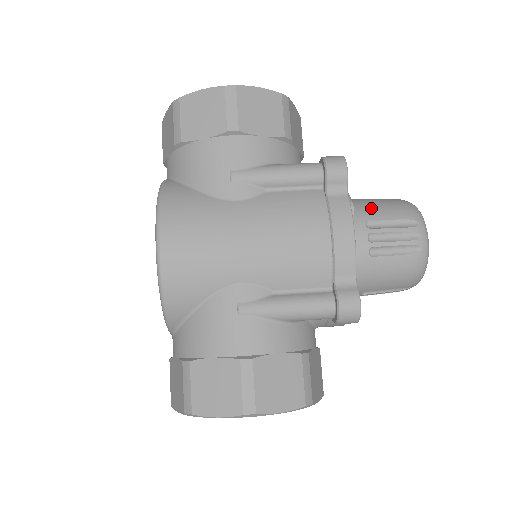
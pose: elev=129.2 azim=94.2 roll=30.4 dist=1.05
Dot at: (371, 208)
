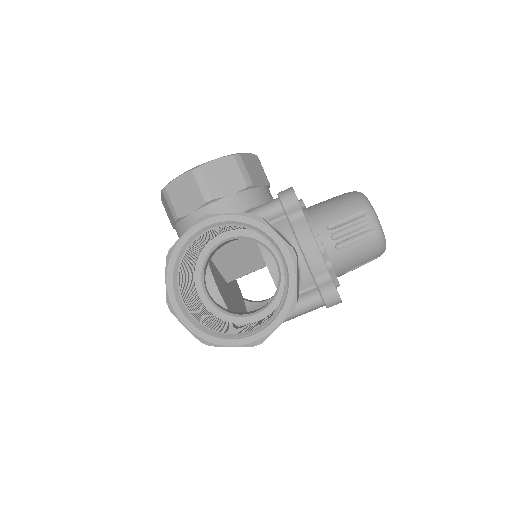
Dot at: (350, 264)
